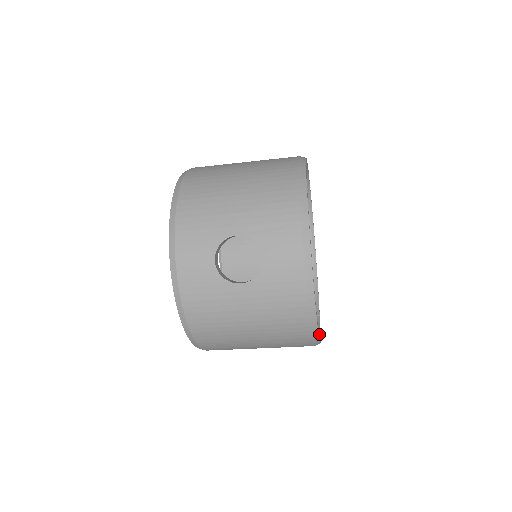
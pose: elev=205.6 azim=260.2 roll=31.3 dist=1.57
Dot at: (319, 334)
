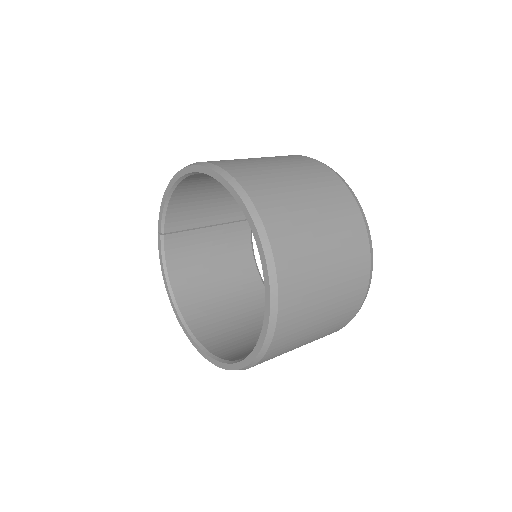
Dot at: occluded
